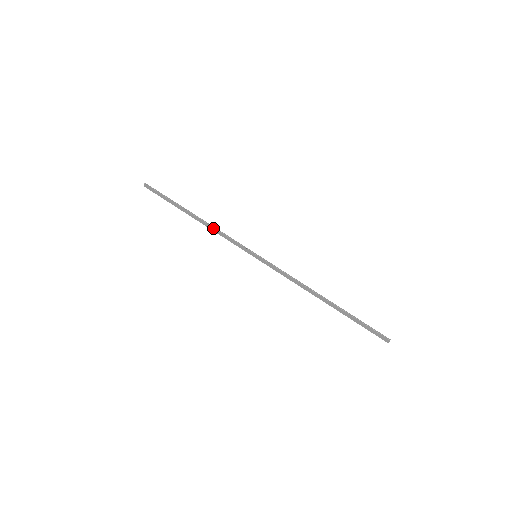
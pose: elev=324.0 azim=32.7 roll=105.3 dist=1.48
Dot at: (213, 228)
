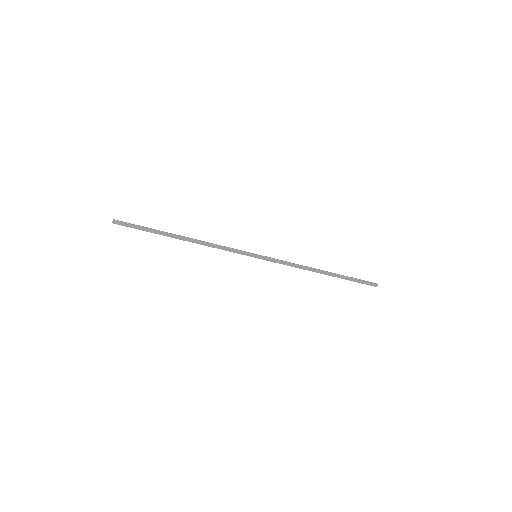
Dot at: (207, 244)
